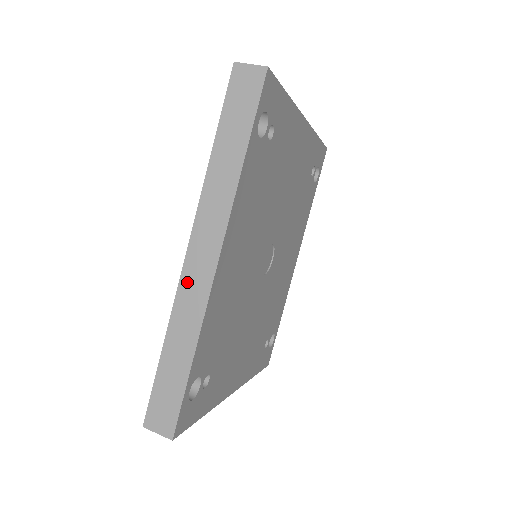
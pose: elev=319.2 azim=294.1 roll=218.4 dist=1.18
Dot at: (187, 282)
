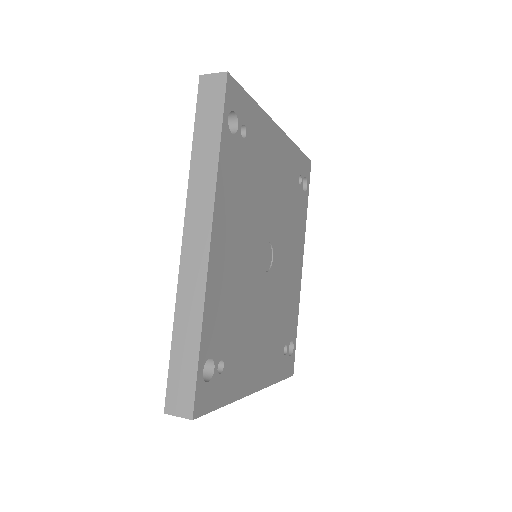
Dot at: (186, 267)
